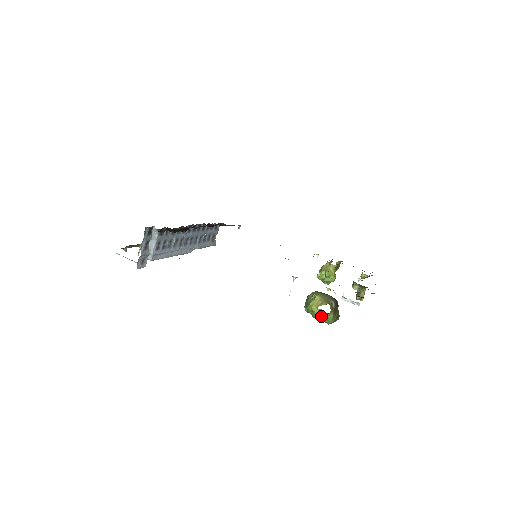
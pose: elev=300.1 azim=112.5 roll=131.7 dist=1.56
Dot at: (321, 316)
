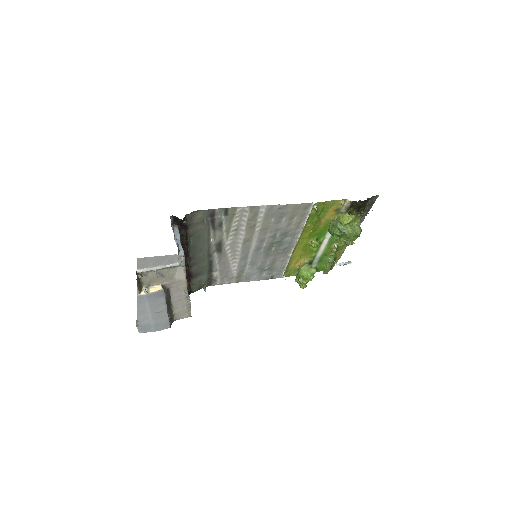
Dot at: (352, 226)
